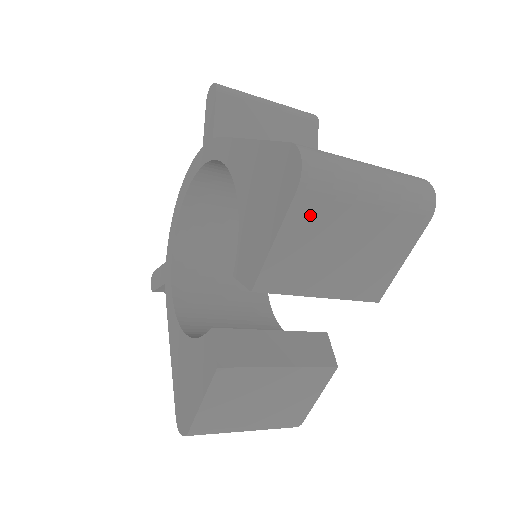
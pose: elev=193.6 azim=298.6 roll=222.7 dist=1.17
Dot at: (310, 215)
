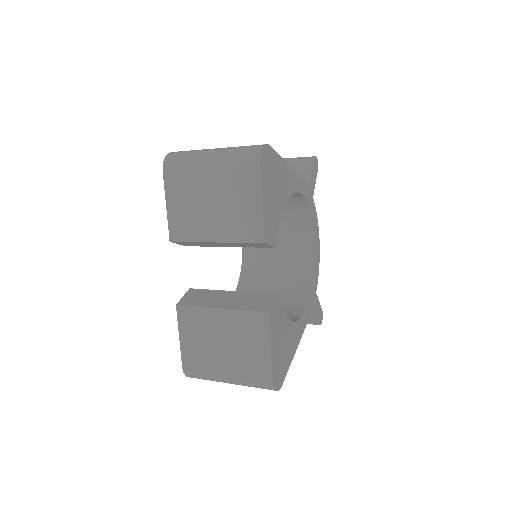
Dot at: (177, 184)
